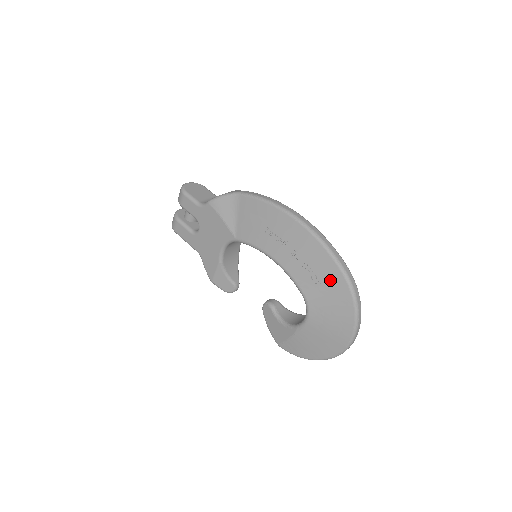
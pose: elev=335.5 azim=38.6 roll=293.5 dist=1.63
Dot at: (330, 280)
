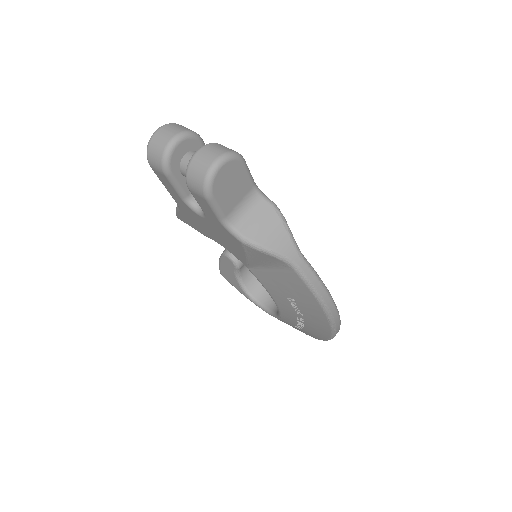
Dot at: (312, 334)
